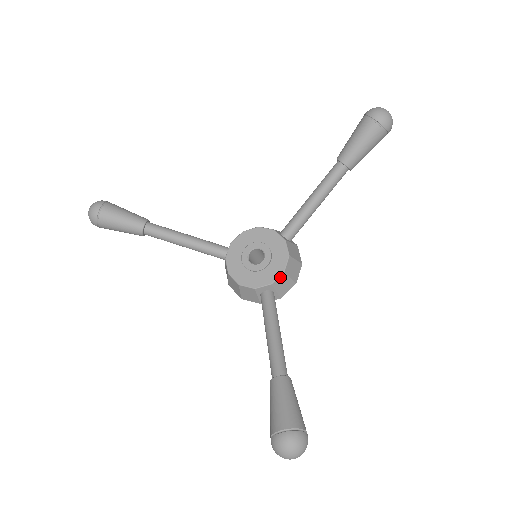
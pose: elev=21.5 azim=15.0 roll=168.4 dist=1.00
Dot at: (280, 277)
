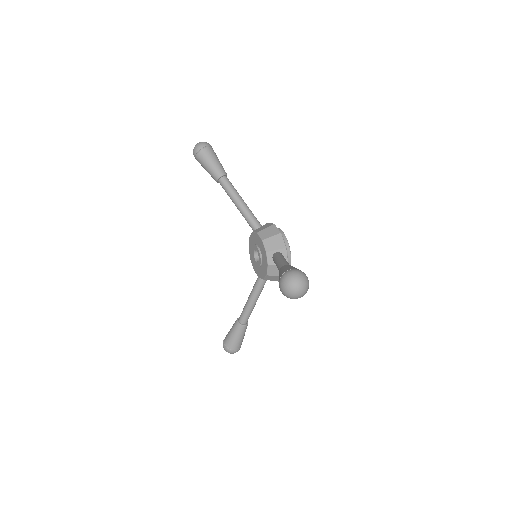
Dot at: occluded
